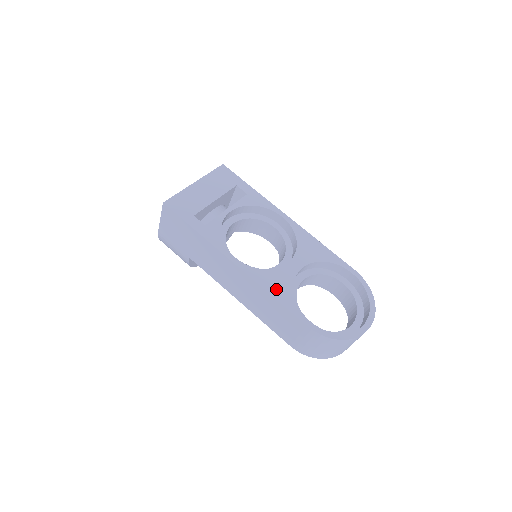
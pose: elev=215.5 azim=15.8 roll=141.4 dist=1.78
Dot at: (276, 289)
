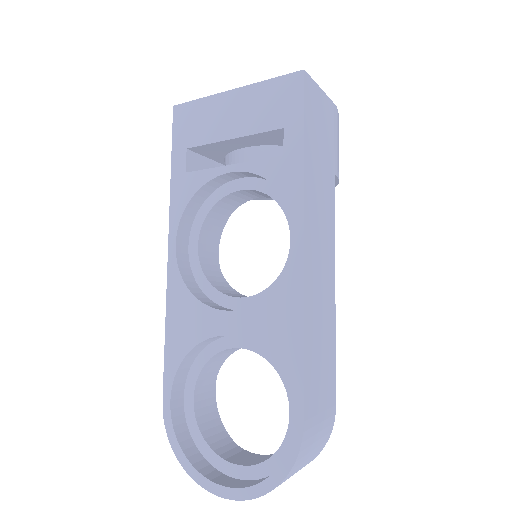
Dot at: (176, 326)
